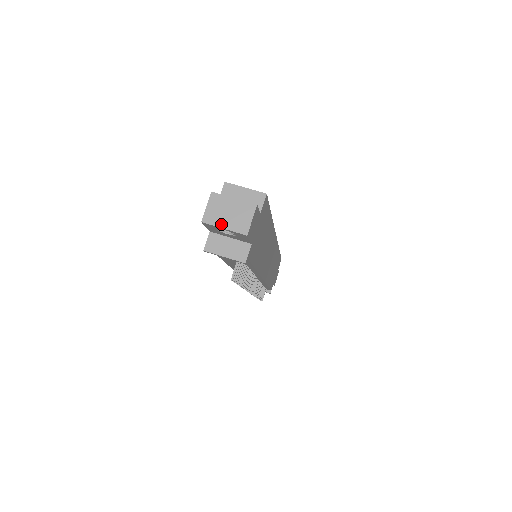
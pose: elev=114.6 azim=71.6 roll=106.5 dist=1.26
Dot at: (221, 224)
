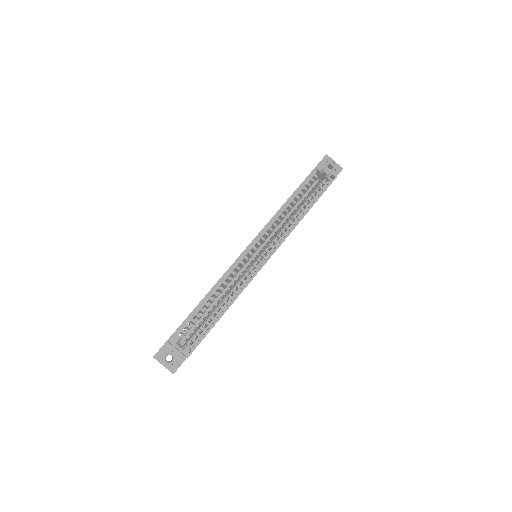
Dot at: occluded
